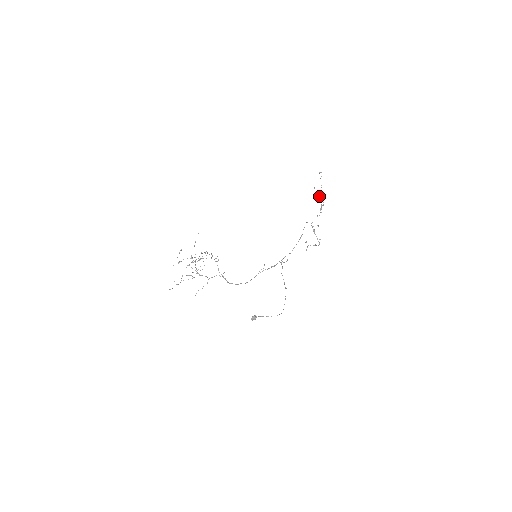
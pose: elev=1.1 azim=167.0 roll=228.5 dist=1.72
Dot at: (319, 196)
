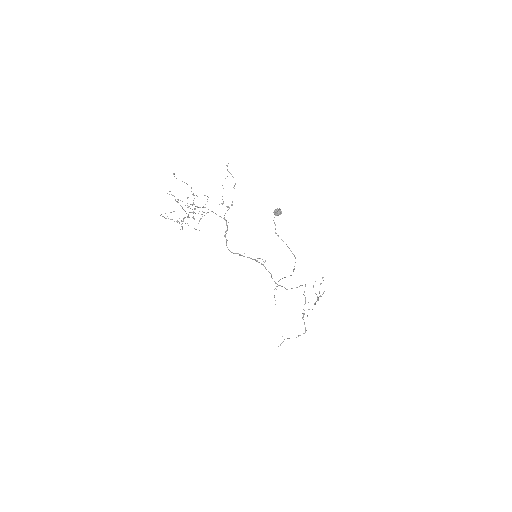
Dot at: (316, 294)
